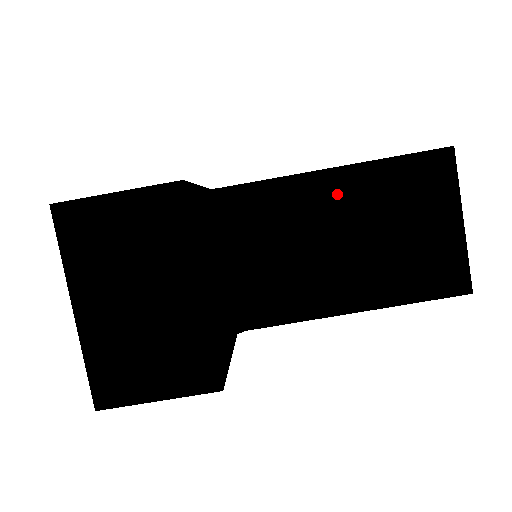
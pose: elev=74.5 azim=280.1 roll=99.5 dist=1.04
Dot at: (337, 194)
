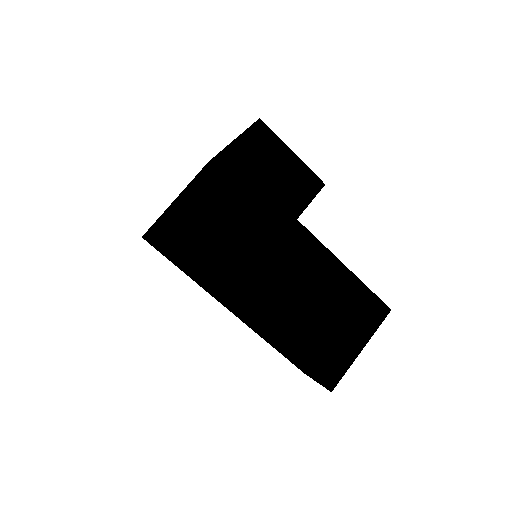
Dot at: (326, 272)
